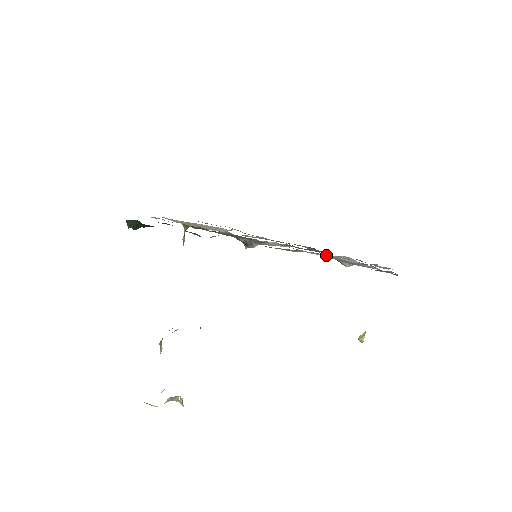
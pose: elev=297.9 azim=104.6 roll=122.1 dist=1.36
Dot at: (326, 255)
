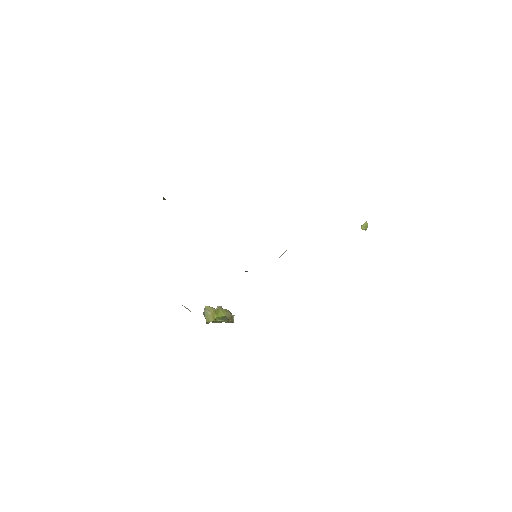
Dot at: occluded
